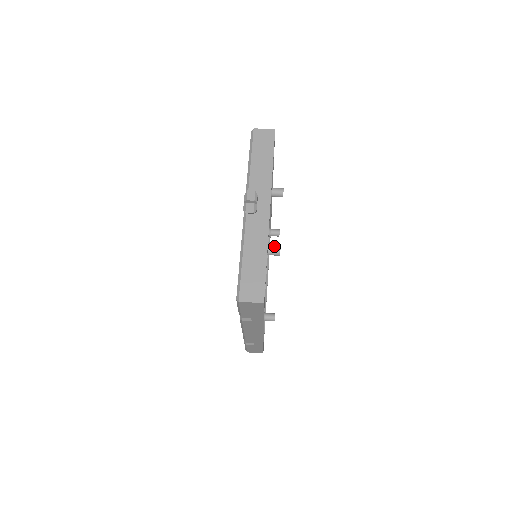
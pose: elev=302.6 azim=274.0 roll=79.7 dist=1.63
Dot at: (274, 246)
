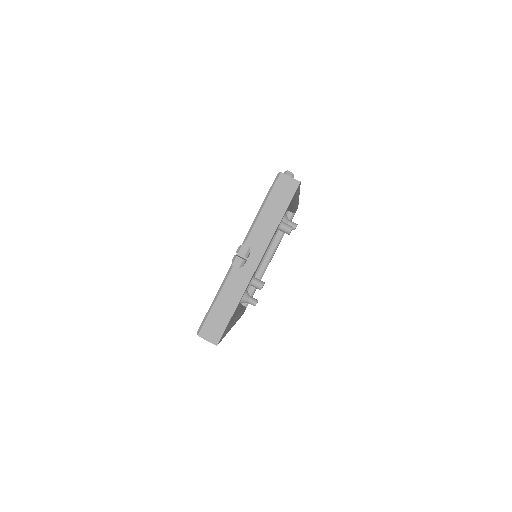
Dot at: (259, 281)
